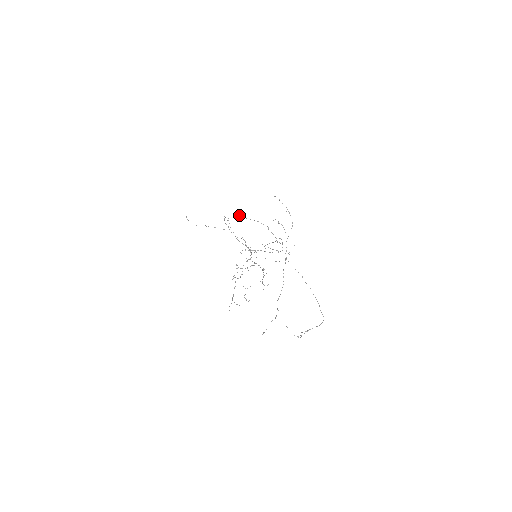
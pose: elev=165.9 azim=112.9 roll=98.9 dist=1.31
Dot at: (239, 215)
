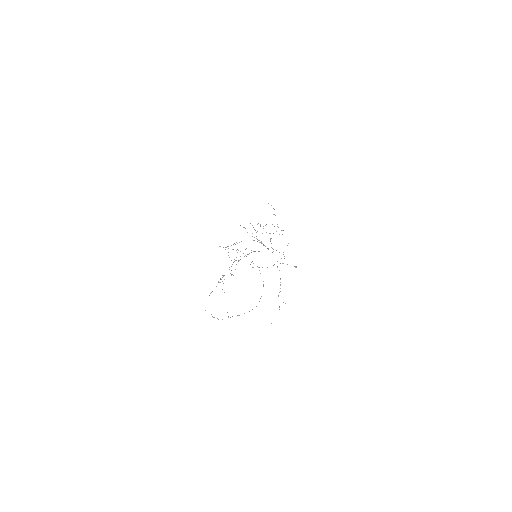
Dot at: occluded
